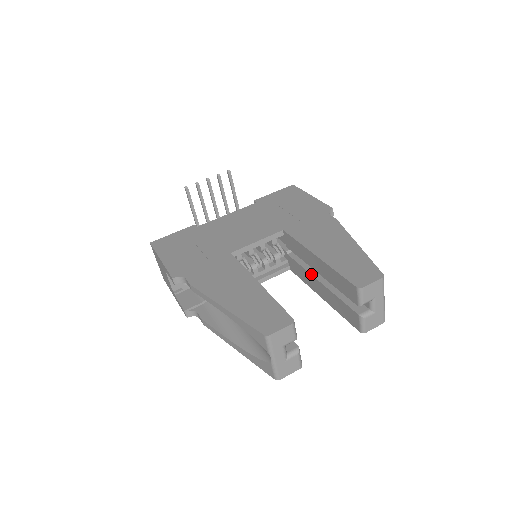
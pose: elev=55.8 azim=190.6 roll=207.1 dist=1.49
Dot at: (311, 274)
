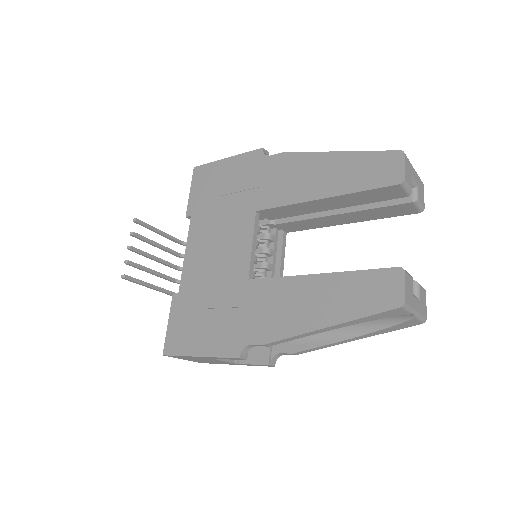
Dot at: (322, 217)
